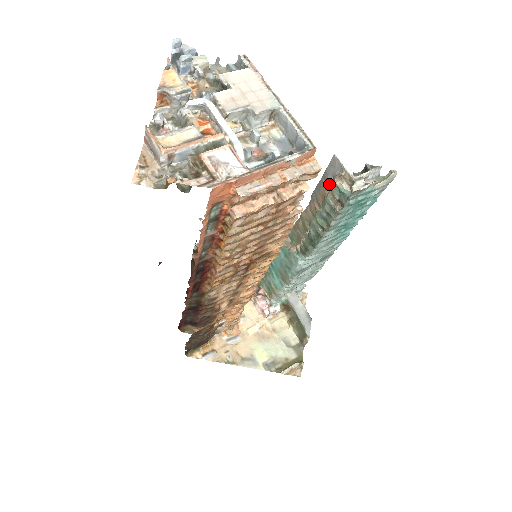
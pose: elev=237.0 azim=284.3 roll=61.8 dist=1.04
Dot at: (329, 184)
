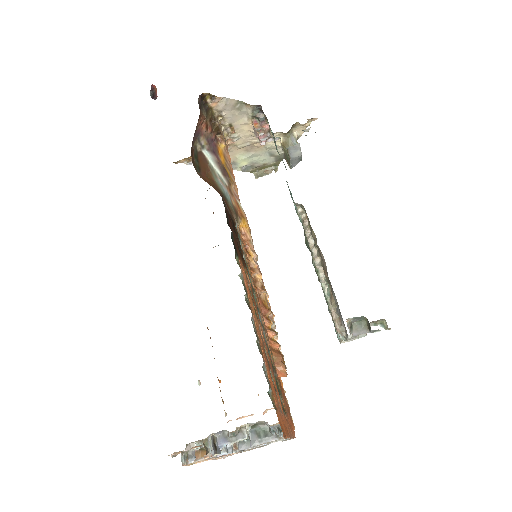
Dot at: (337, 310)
